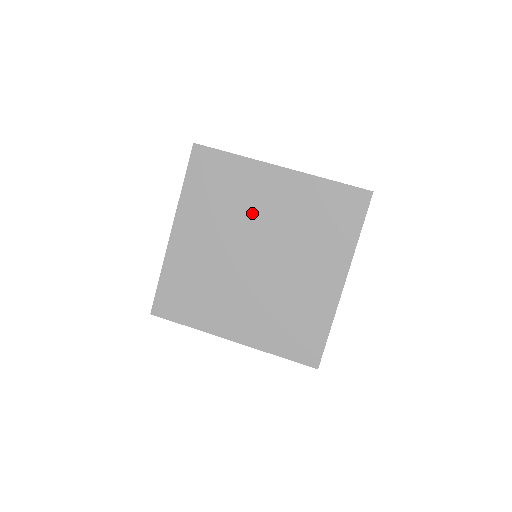
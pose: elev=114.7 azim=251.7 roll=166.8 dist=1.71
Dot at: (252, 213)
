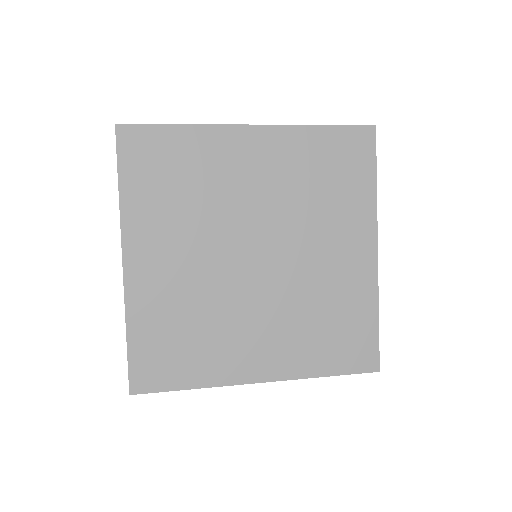
Dot at: (233, 199)
